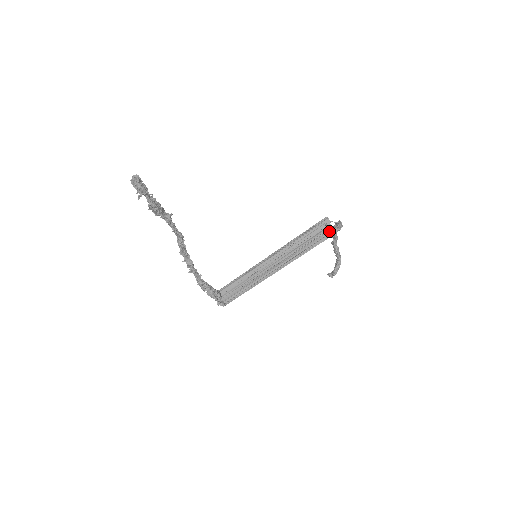
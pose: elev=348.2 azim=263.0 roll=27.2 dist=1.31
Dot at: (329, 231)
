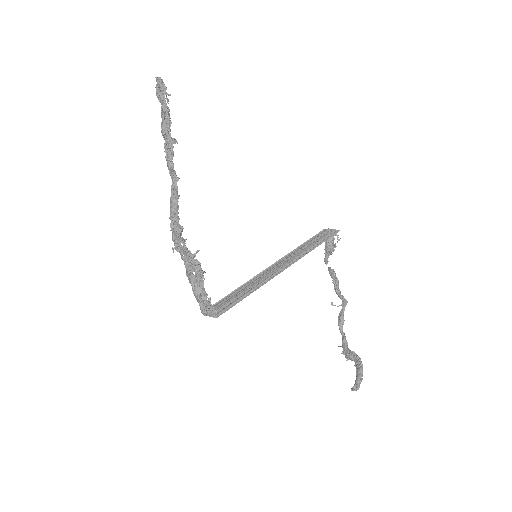
Dot at: (332, 231)
